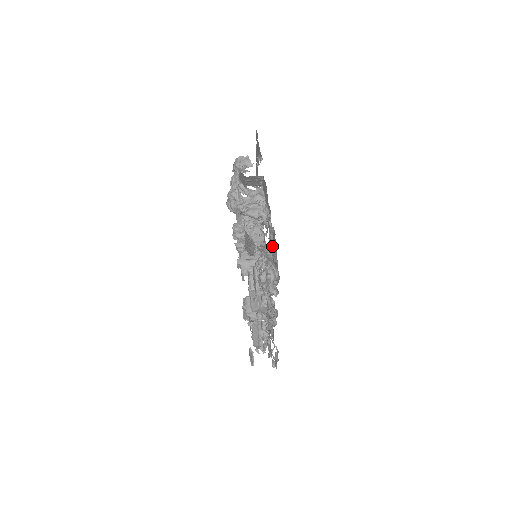
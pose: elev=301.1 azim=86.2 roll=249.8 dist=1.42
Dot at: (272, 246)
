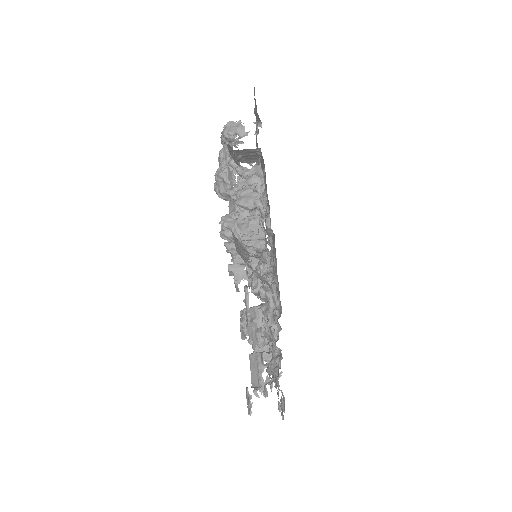
Dot at: (271, 256)
